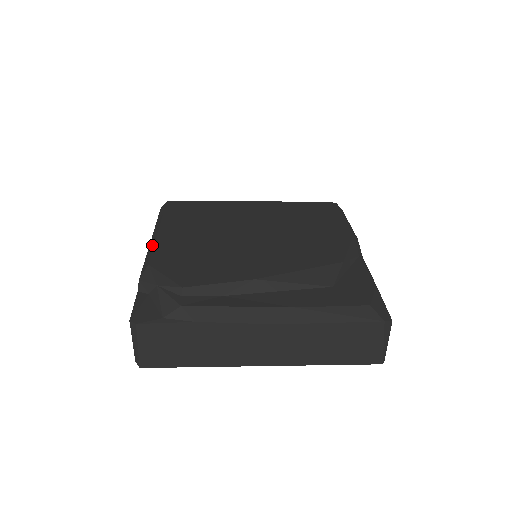
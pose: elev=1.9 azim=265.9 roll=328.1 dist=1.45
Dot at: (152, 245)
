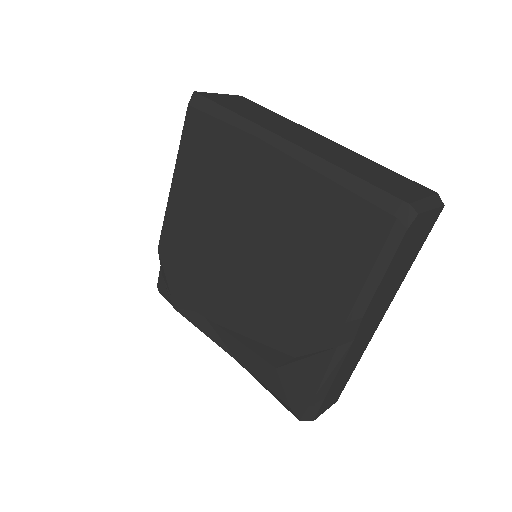
Dot at: (165, 212)
